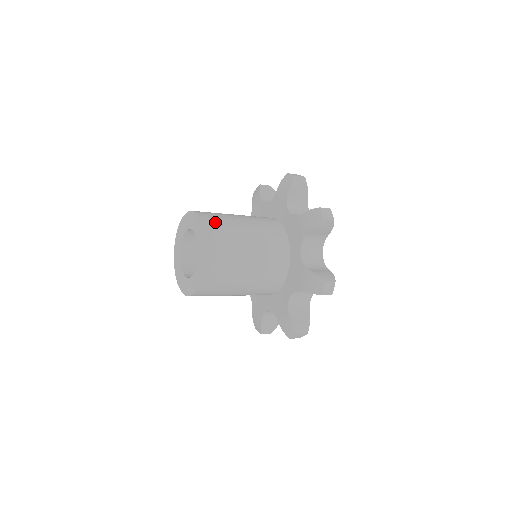
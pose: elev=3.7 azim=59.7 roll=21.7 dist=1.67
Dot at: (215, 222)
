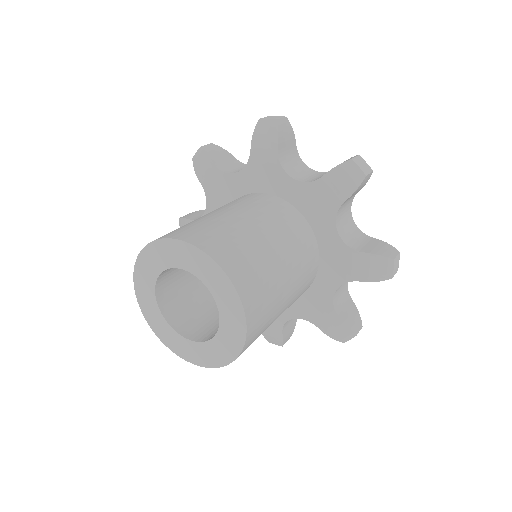
Dot at: (221, 243)
